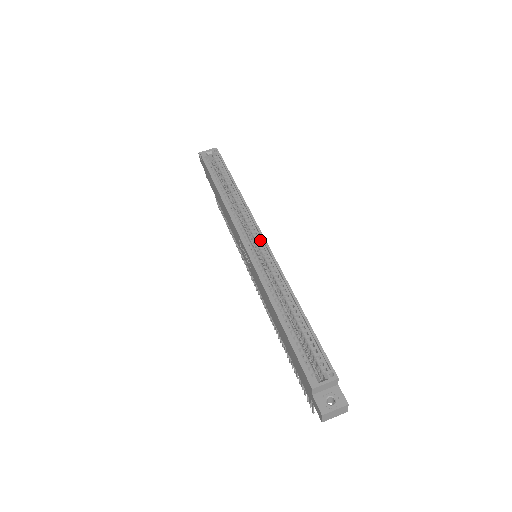
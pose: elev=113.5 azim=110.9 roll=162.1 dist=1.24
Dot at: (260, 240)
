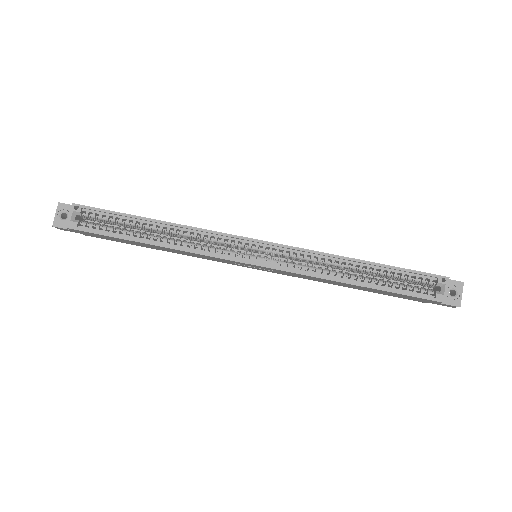
Dot at: (259, 246)
